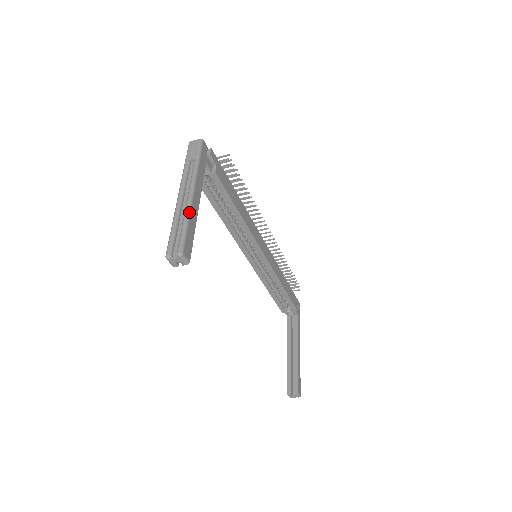
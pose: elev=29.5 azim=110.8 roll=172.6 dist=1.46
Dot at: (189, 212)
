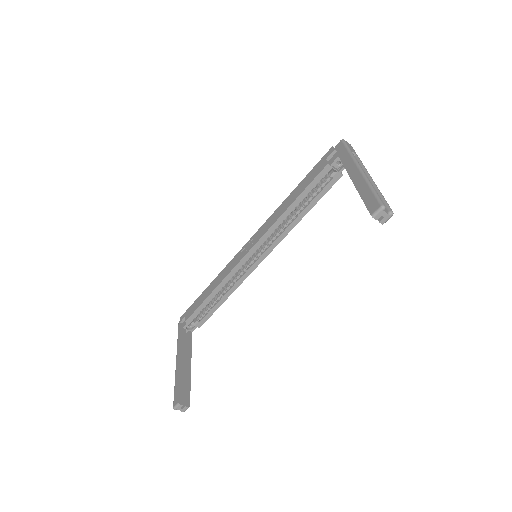
Dot at: (378, 189)
